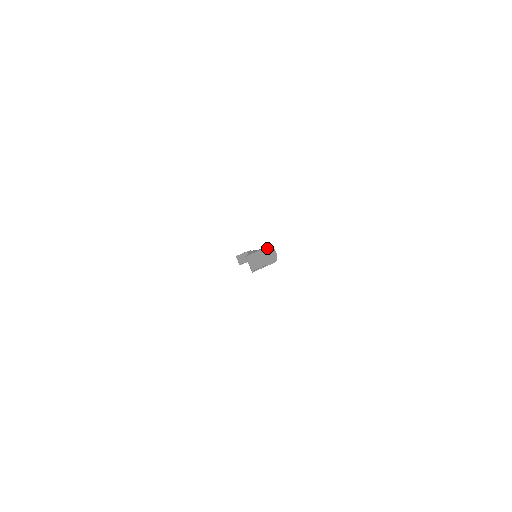
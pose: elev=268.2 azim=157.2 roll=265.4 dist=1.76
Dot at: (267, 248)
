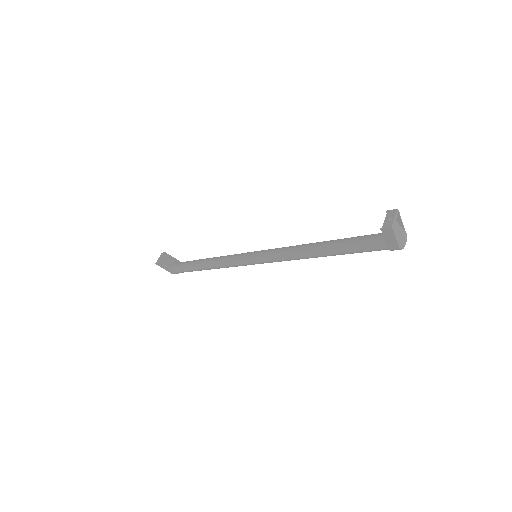
Dot at: (404, 230)
